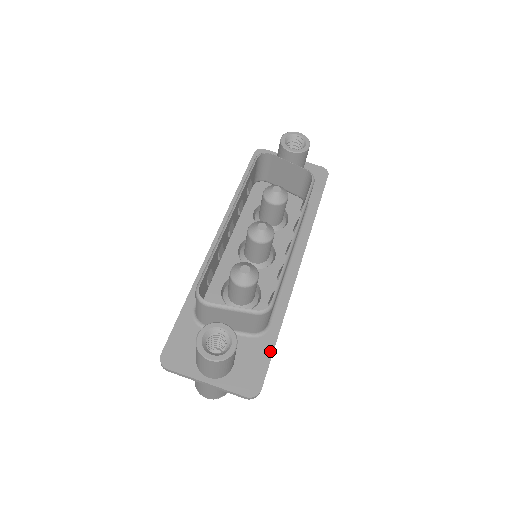
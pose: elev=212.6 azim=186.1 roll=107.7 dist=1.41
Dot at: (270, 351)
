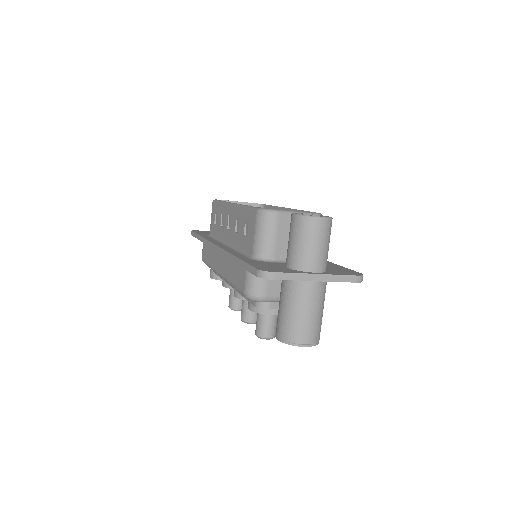
Dot at: (337, 265)
